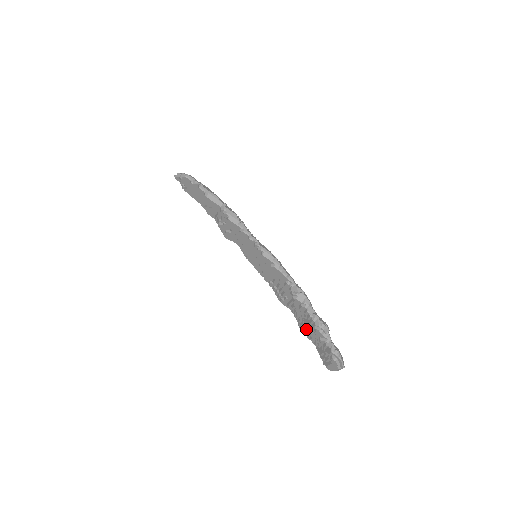
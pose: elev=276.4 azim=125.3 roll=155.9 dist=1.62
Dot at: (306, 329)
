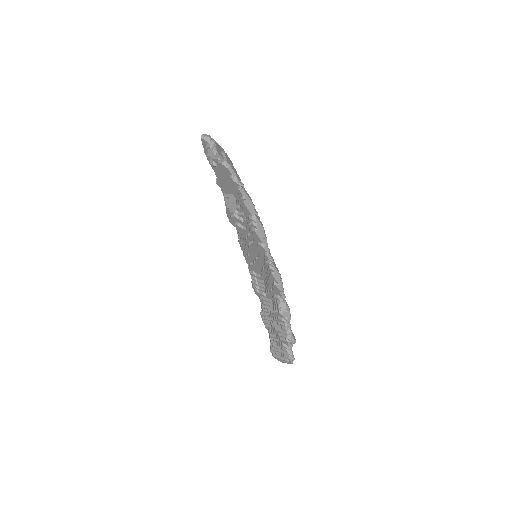
Dot at: (270, 324)
